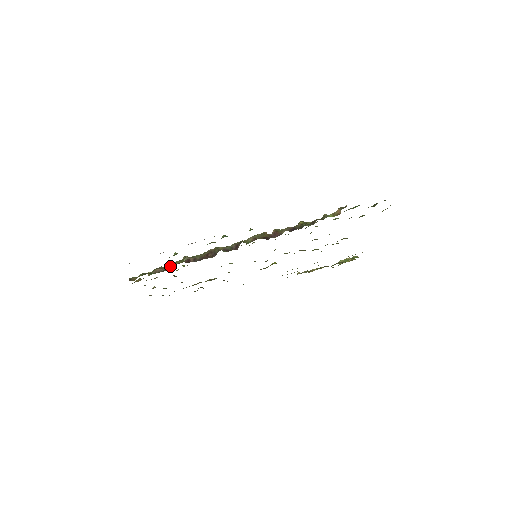
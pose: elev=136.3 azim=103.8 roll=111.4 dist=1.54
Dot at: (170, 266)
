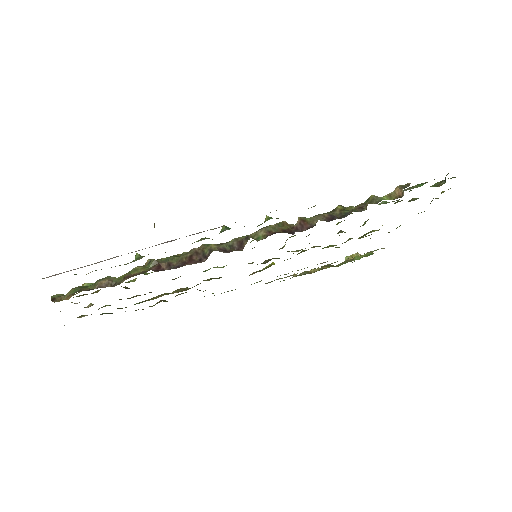
Dot at: (126, 276)
